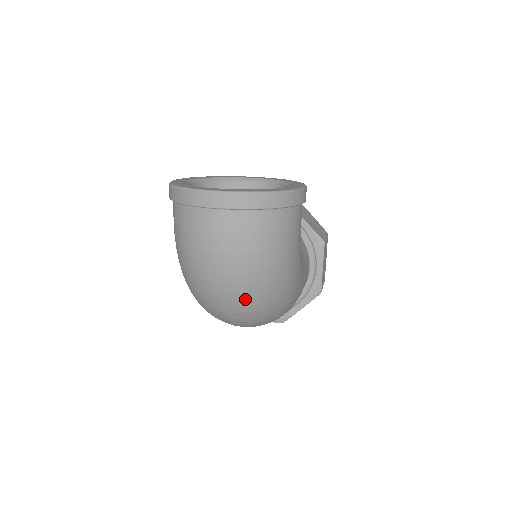
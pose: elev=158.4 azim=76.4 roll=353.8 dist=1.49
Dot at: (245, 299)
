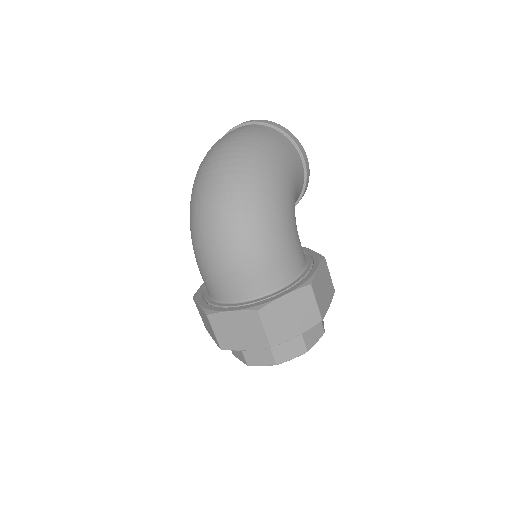
Dot at: (234, 158)
